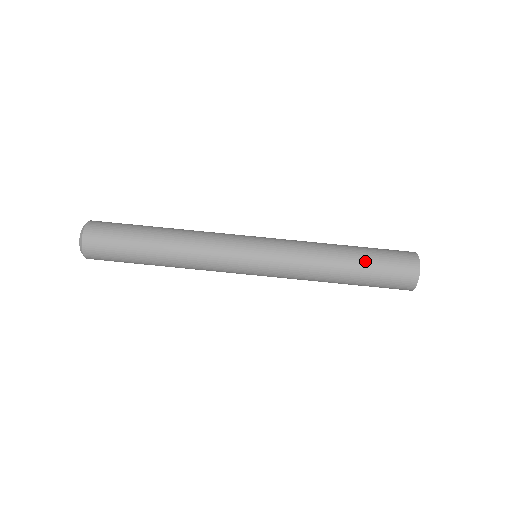
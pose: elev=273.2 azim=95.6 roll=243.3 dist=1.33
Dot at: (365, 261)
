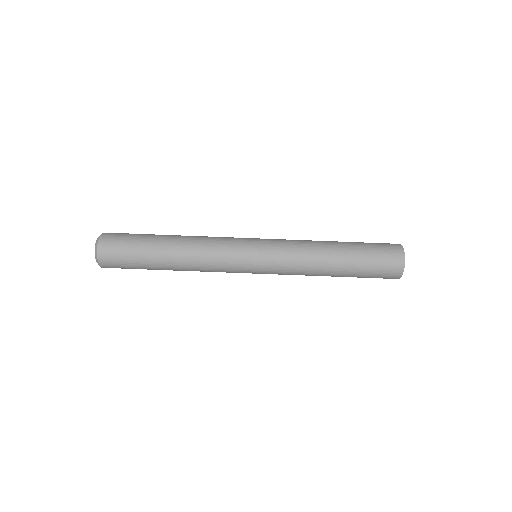
Dot at: (354, 246)
